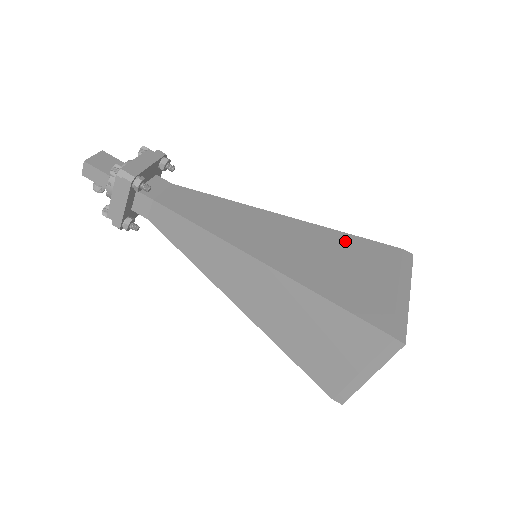
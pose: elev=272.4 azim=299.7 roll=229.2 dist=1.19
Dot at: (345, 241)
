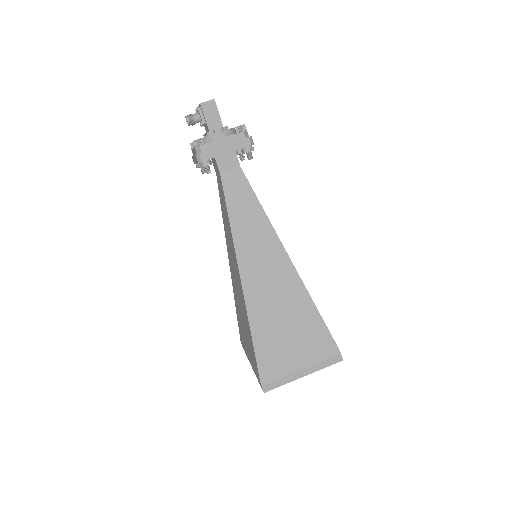
Dot at: occluded
